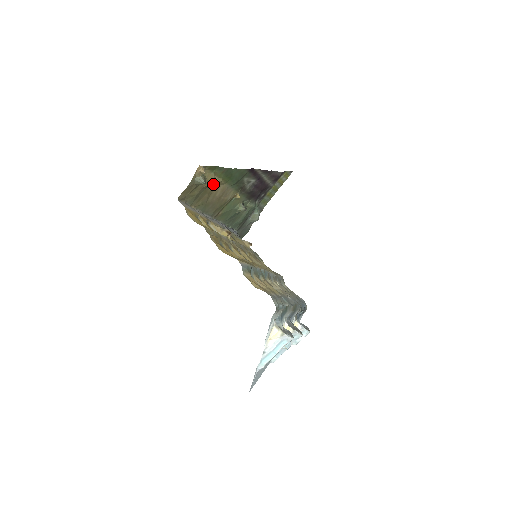
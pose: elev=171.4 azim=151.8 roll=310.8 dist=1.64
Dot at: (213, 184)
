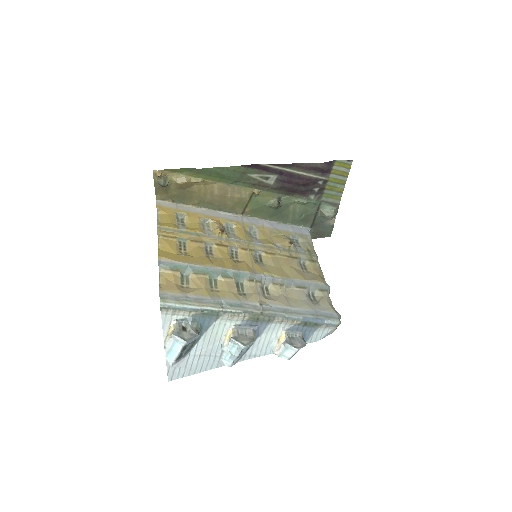
Dot at: (197, 184)
